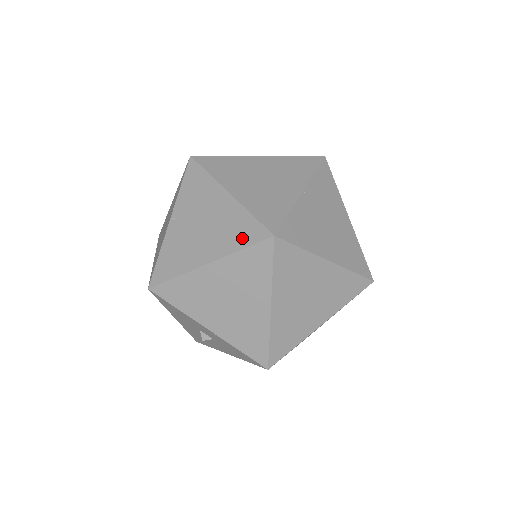
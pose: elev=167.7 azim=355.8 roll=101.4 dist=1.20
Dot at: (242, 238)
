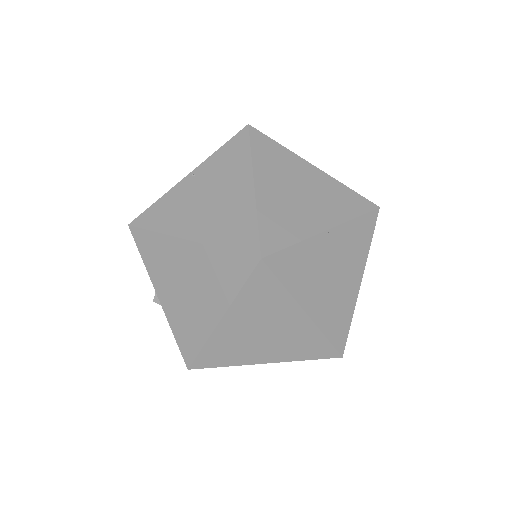
Dot at: (233, 239)
